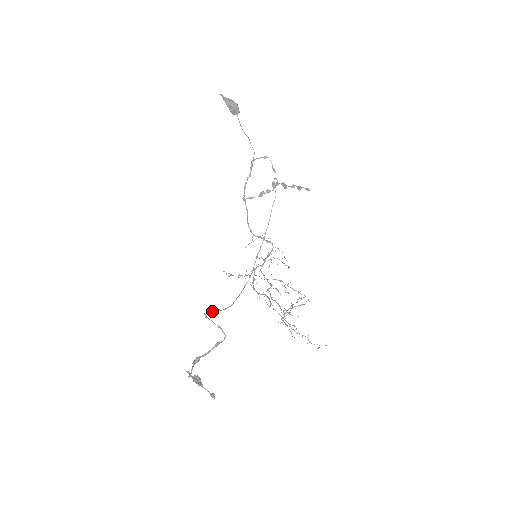
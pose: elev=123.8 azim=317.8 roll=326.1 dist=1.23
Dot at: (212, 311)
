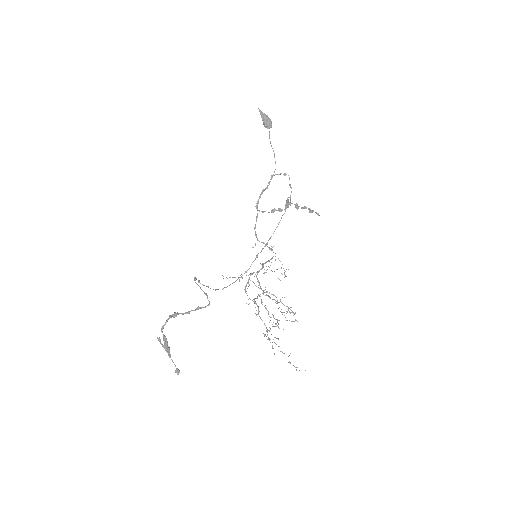
Dot at: occluded
